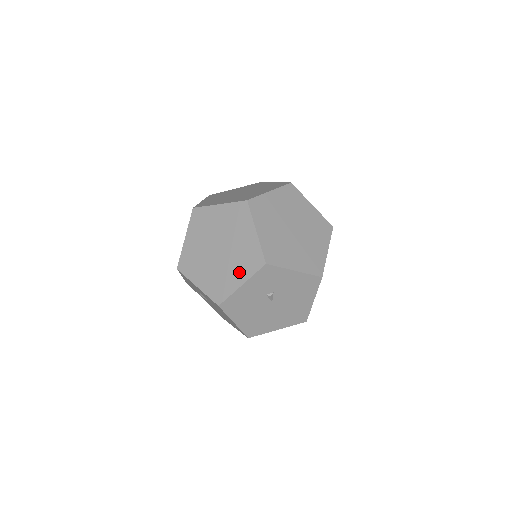
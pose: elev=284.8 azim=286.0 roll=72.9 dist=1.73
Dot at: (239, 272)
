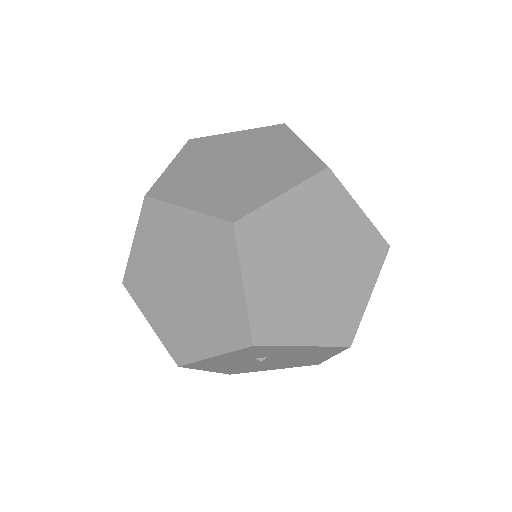
Dot at: (210, 336)
